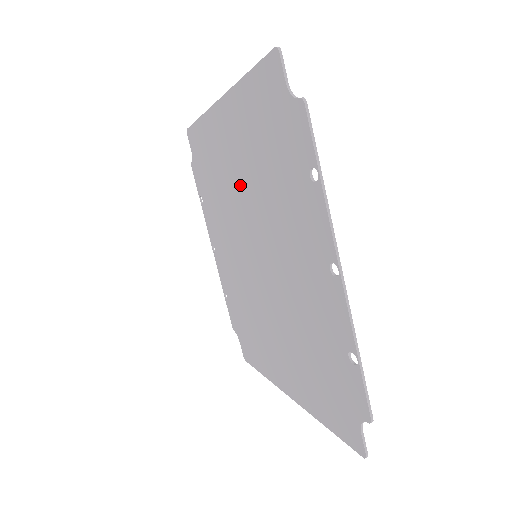
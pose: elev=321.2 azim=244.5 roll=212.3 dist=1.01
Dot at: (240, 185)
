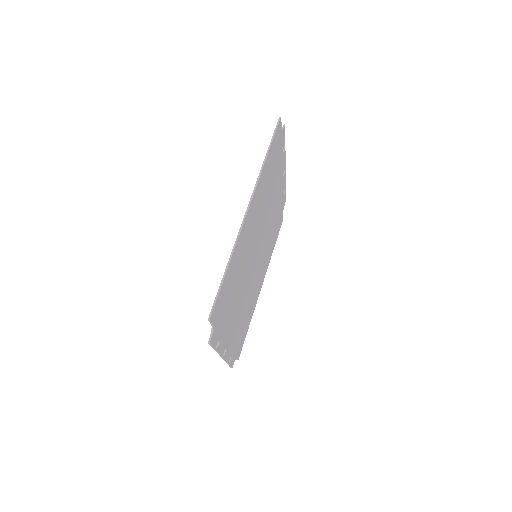
Dot at: occluded
